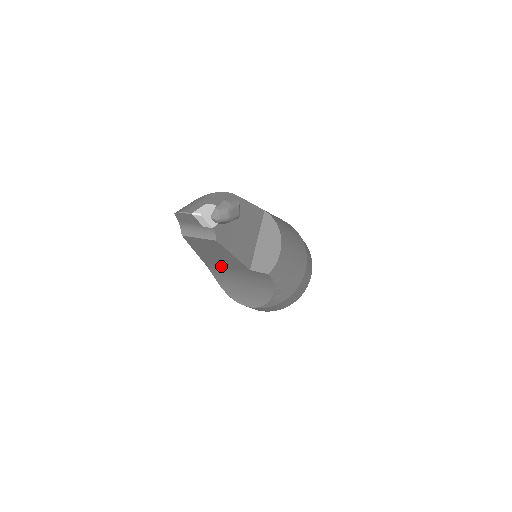
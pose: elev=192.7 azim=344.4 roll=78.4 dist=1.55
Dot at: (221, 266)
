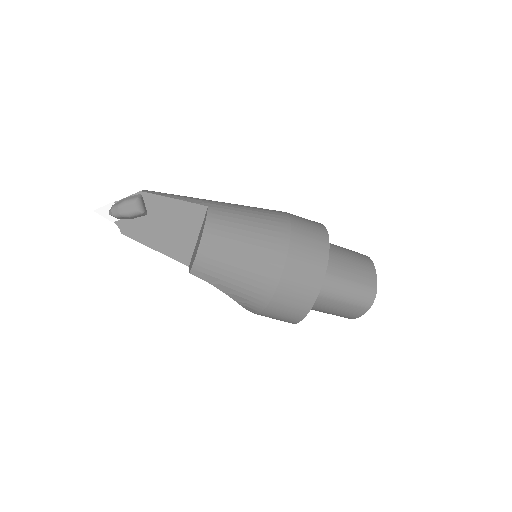
Dot at: occluded
